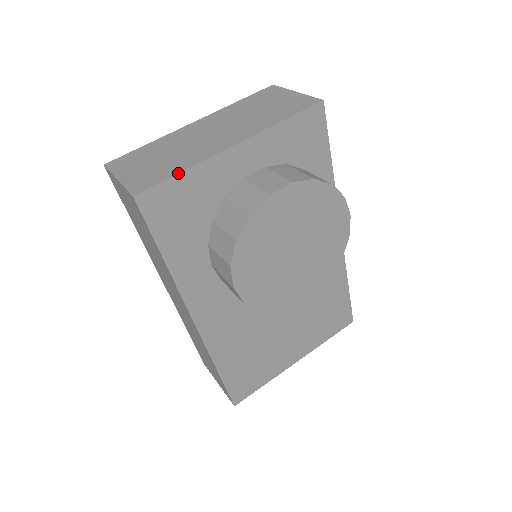
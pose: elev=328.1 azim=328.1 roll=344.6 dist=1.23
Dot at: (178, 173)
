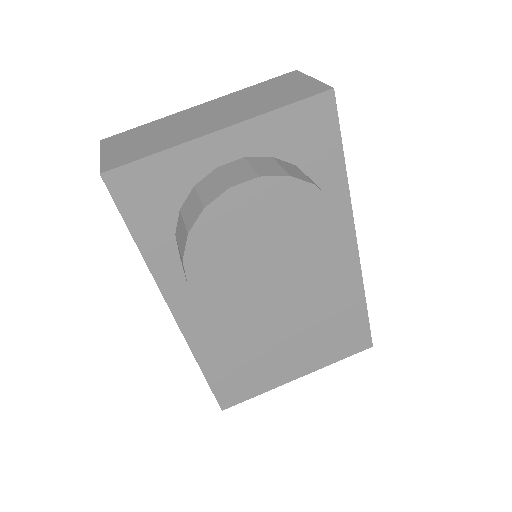
Dot at: (151, 154)
